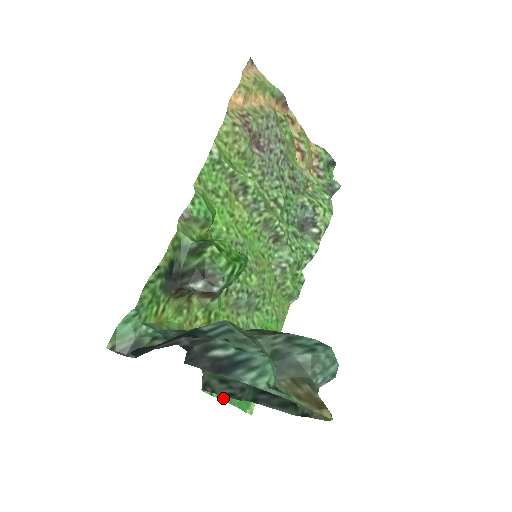
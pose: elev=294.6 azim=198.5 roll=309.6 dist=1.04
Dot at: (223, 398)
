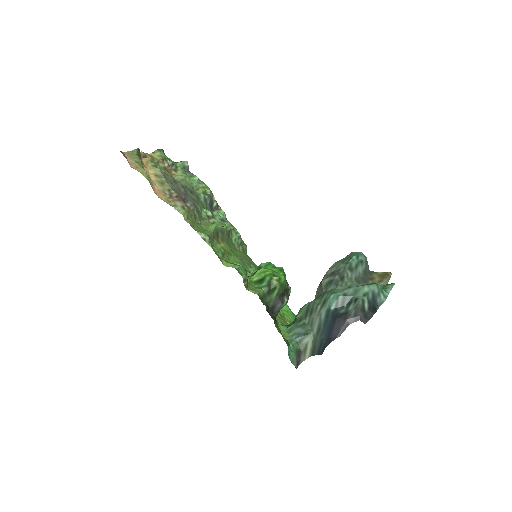
Dot at: occluded
